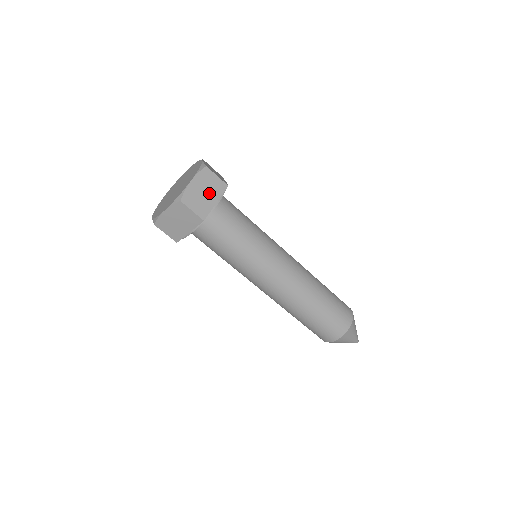
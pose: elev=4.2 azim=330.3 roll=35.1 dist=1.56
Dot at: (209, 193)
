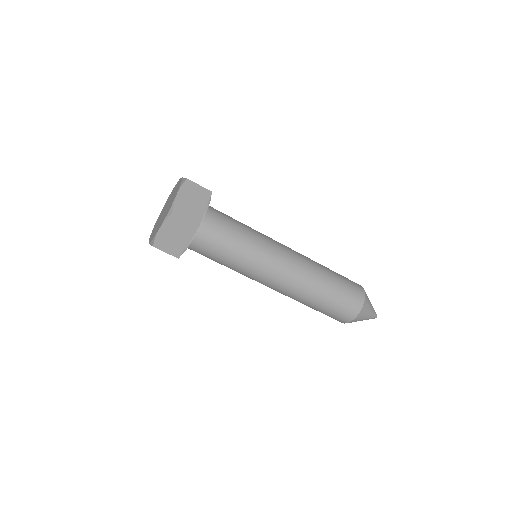
Dot at: (180, 236)
